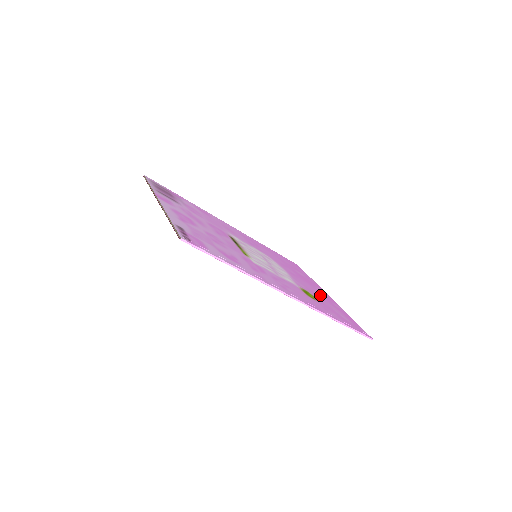
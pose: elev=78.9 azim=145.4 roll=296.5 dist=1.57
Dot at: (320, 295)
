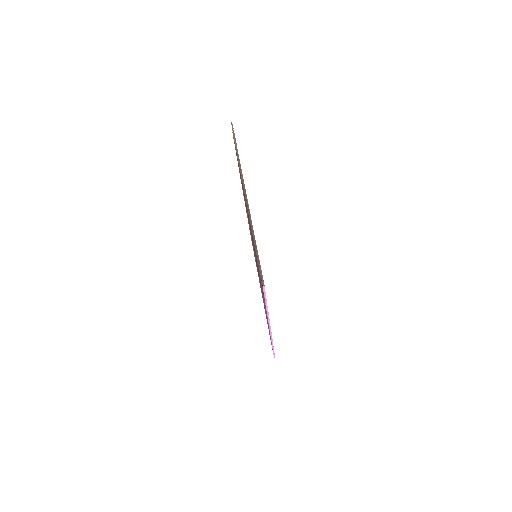
Dot at: occluded
